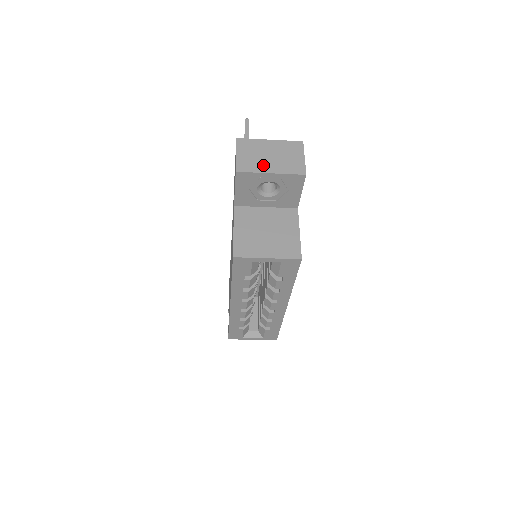
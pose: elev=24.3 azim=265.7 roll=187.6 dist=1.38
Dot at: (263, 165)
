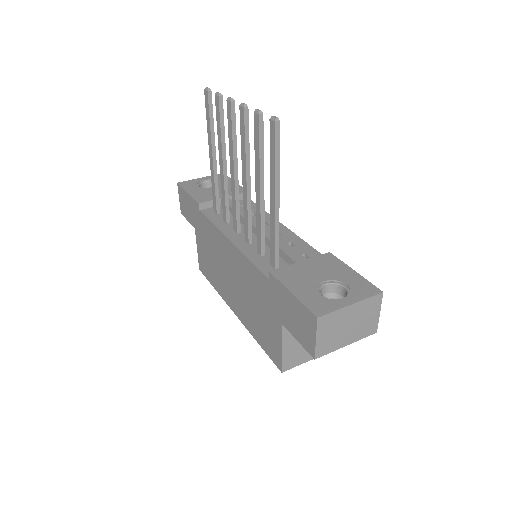
Dot at: (341, 340)
